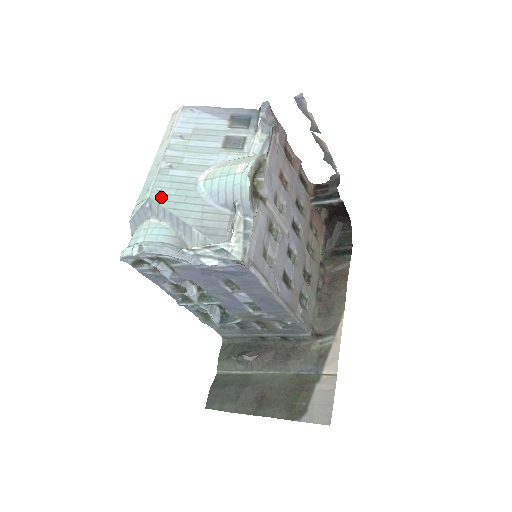
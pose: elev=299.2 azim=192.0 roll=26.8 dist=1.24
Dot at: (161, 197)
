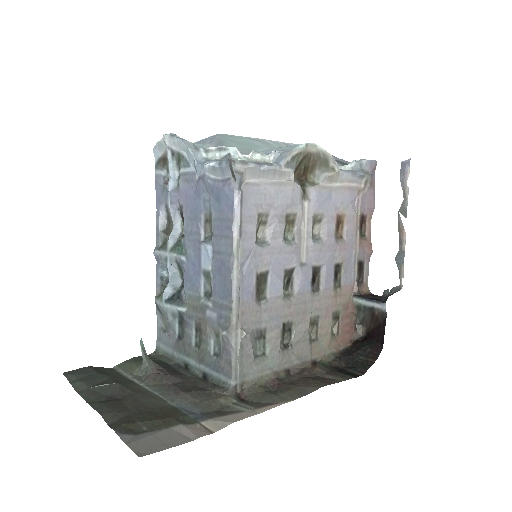
Dot at: (228, 136)
